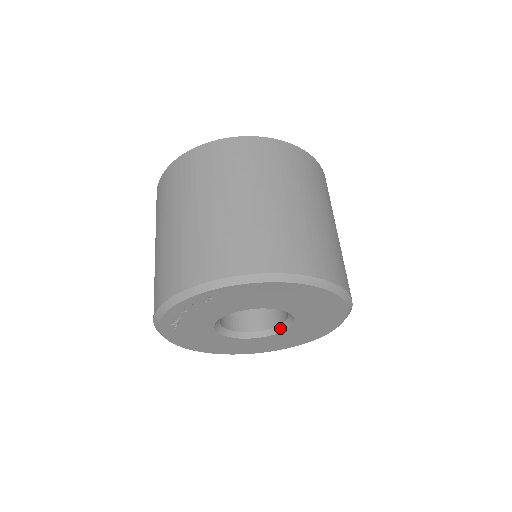
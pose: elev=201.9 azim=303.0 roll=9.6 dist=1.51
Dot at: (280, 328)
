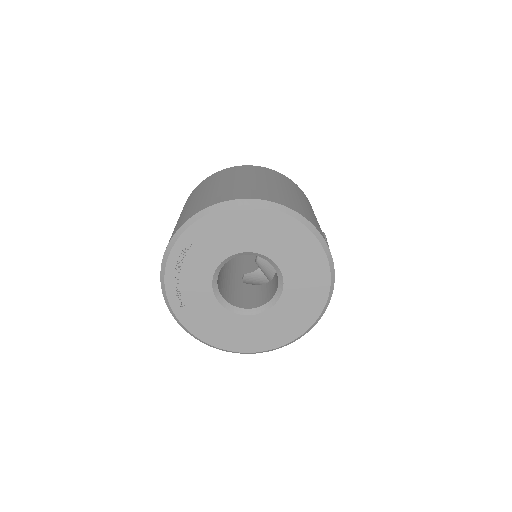
Dot at: (278, 292)
